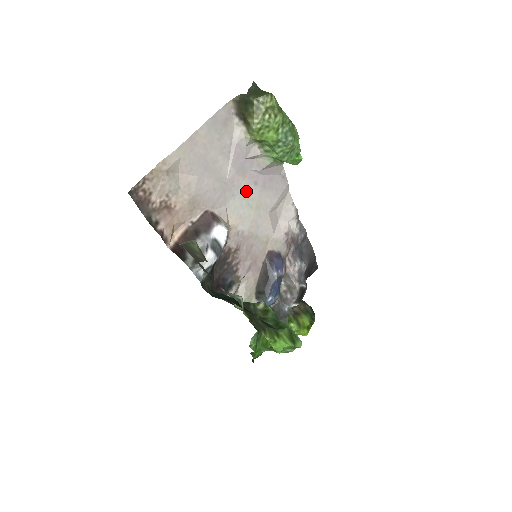
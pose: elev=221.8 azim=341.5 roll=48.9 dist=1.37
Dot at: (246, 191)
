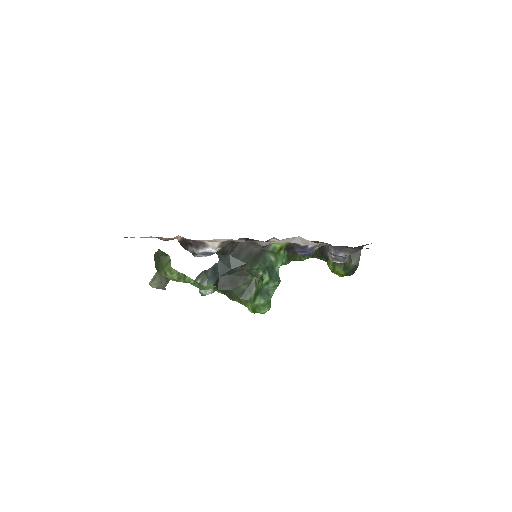
Dot at: occluded
